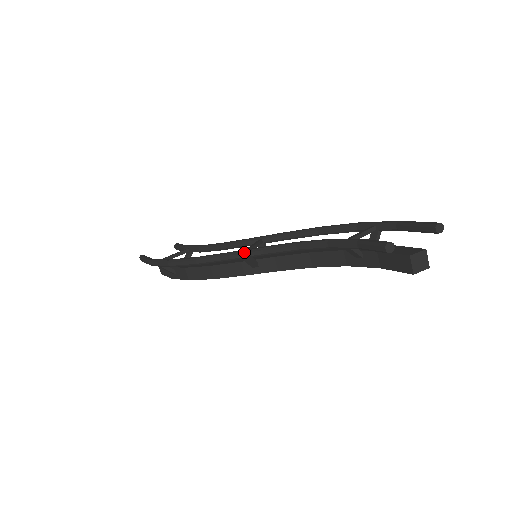
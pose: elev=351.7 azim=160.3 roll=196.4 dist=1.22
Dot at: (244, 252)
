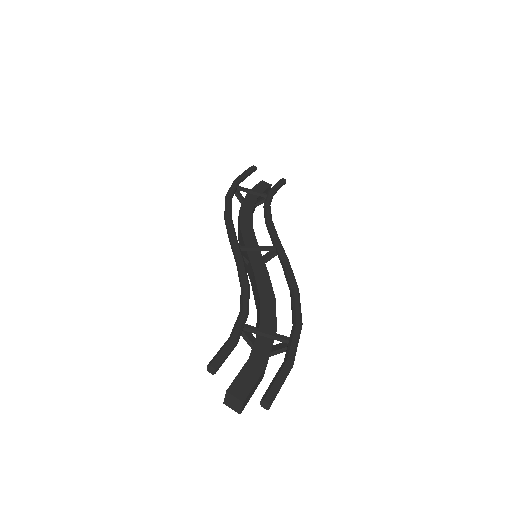
Dot at: (233, 247)
